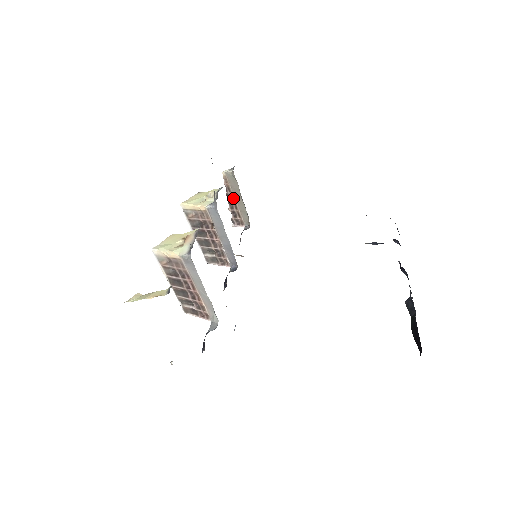
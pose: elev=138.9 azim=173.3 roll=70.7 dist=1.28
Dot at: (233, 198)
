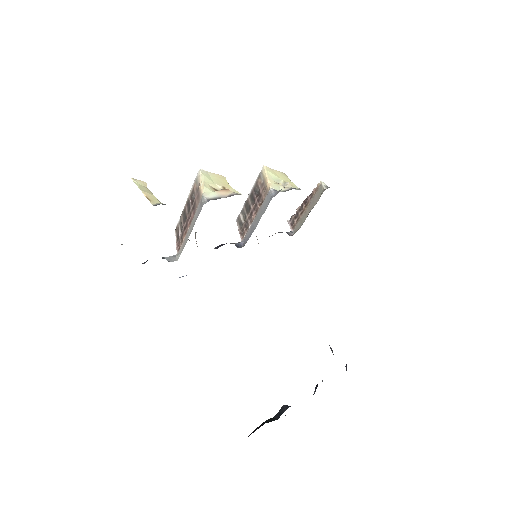
Dot at: (307, 205)
